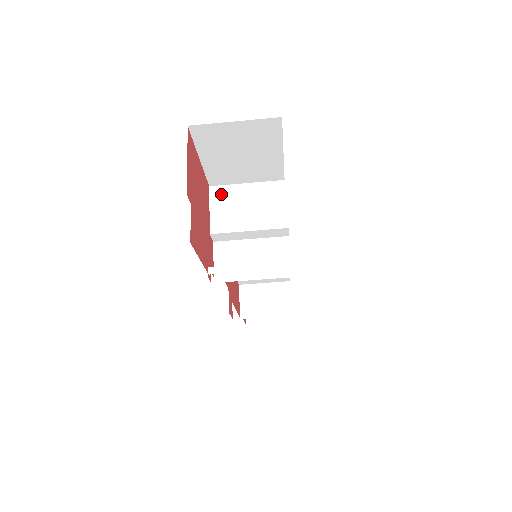
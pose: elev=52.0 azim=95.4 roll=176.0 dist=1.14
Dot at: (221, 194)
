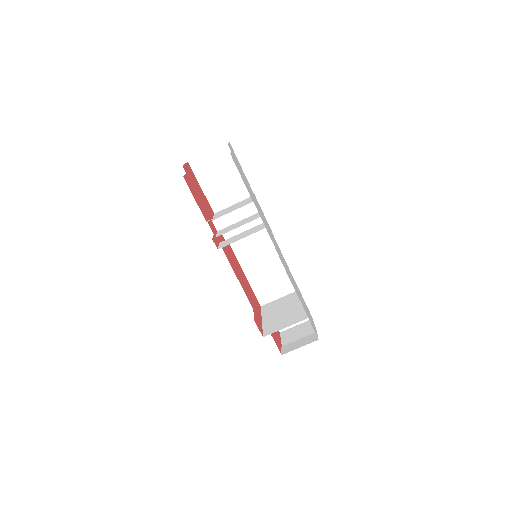
Dot at: (220, 212)
